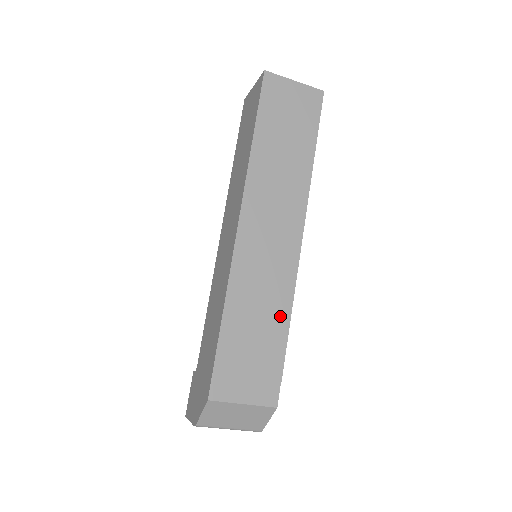
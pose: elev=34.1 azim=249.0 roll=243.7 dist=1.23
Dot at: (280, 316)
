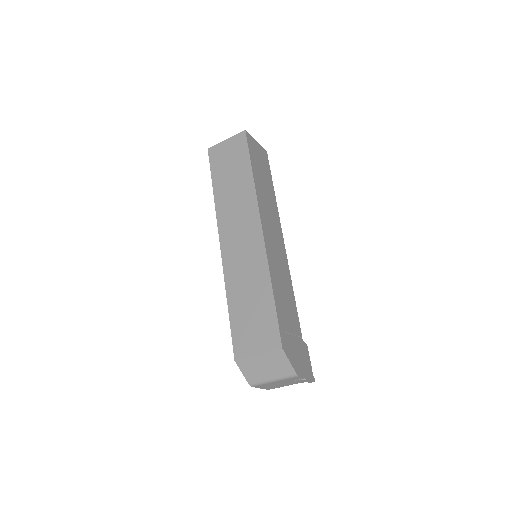
Dot at: (263, 284)
